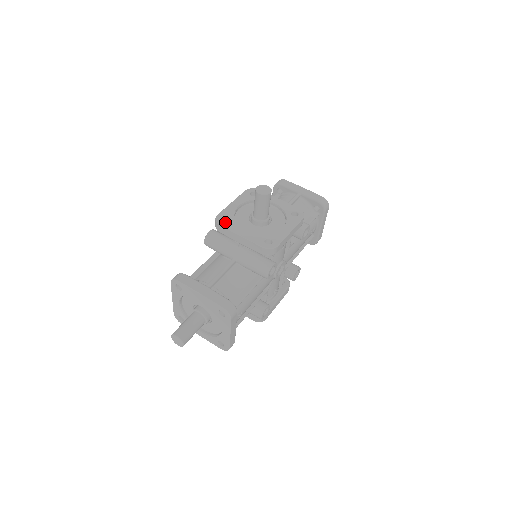
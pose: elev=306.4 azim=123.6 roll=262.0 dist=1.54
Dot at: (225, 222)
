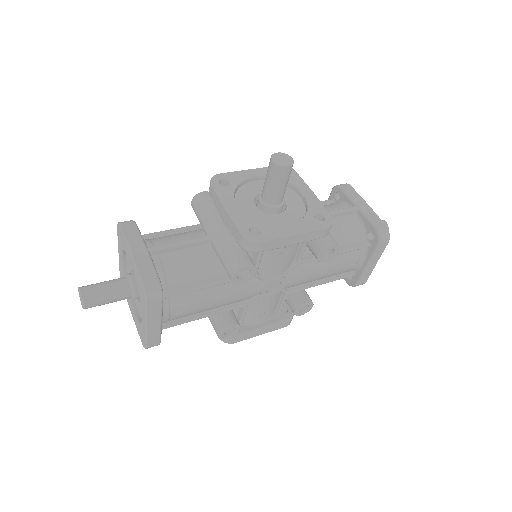
Dot at: (220, 185)
